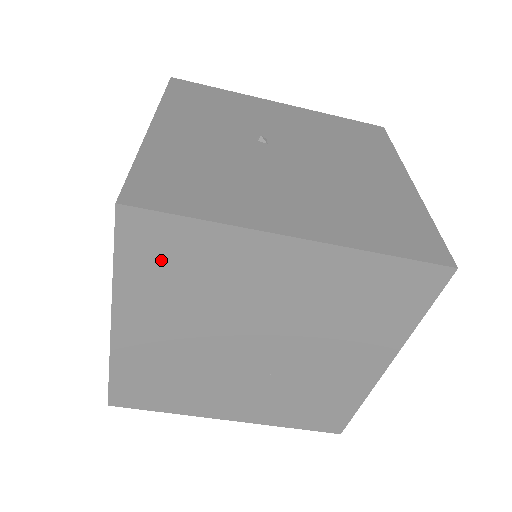
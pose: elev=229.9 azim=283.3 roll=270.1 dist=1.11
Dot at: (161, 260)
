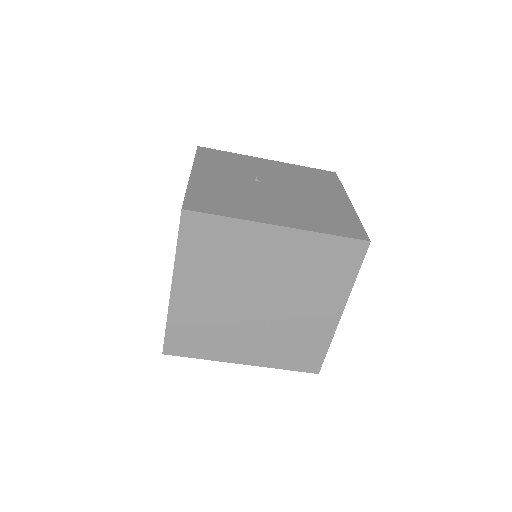
Dot at: (204, 243)
